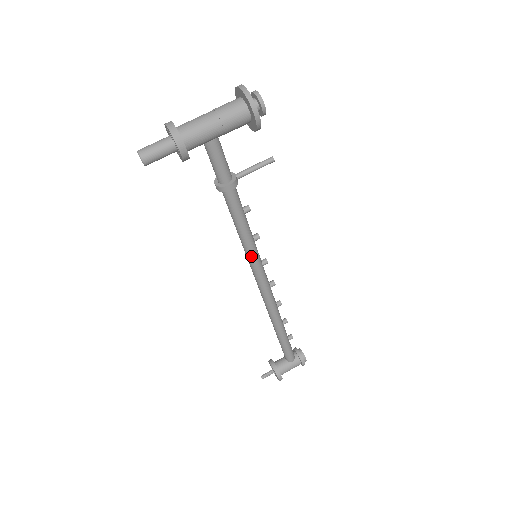
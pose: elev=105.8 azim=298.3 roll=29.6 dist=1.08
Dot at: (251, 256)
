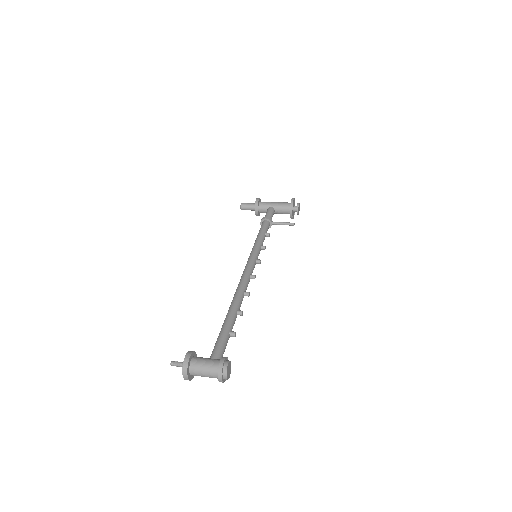
Dot at: (253, 250)
